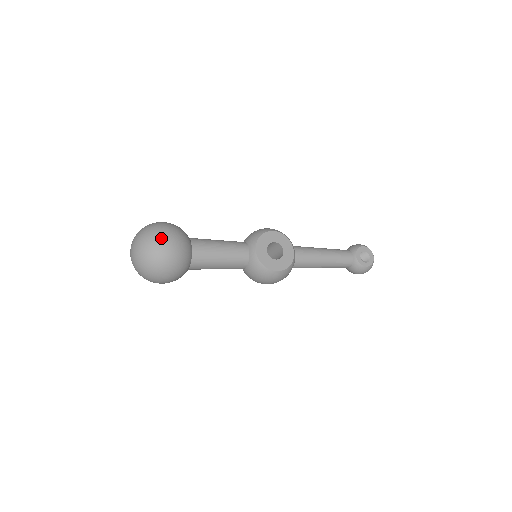
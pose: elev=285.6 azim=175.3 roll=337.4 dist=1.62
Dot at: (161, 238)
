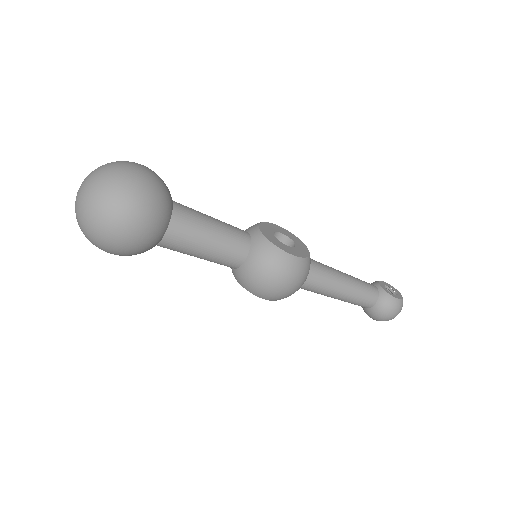
Dot at: (133, 163)
